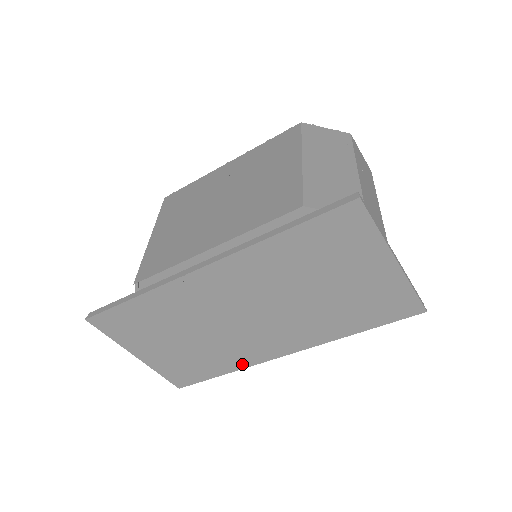
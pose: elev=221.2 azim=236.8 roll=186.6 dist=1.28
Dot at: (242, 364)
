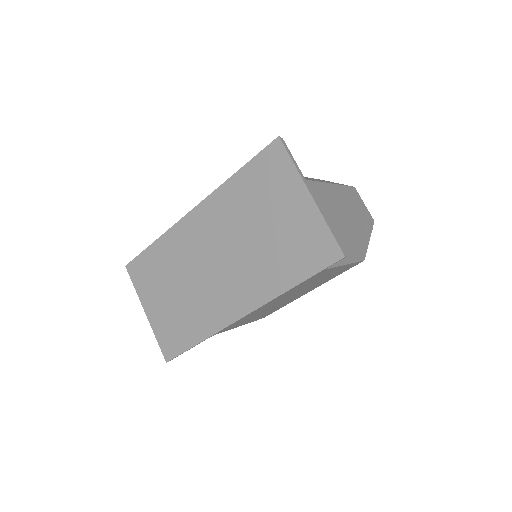
Dot at: (211, 329)
